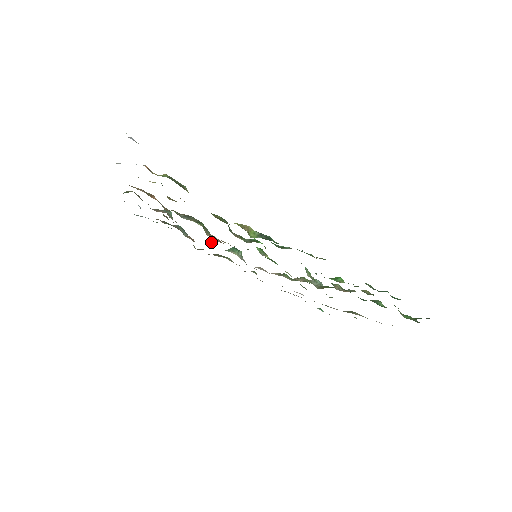
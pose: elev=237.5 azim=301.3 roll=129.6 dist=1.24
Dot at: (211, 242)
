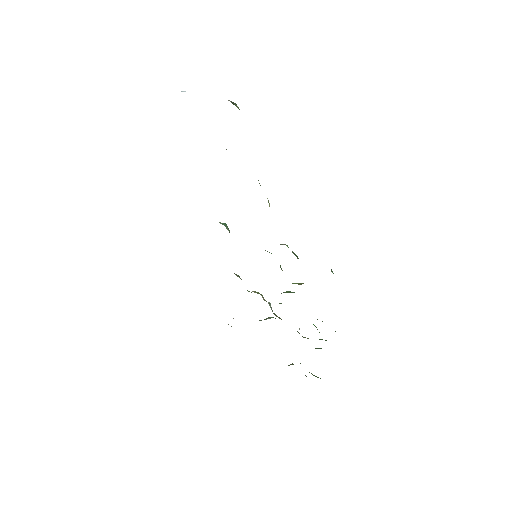
Dot at: occluded
